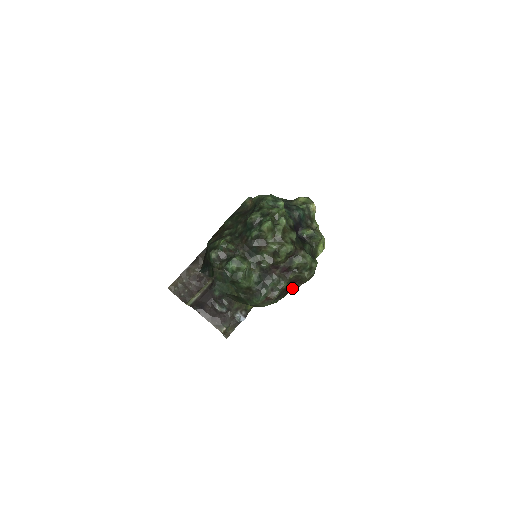
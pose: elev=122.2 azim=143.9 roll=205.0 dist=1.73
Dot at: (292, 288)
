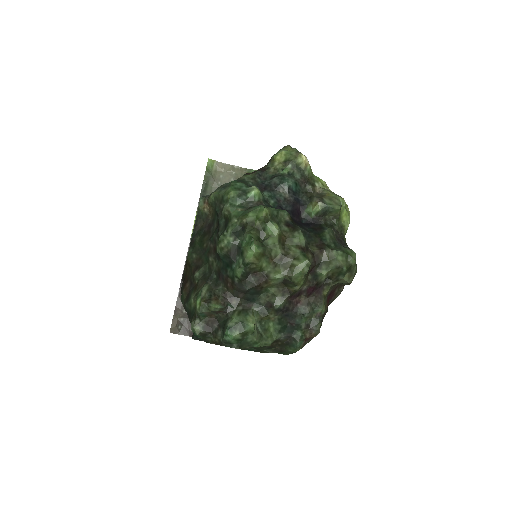
Dot at: (333, 299)
